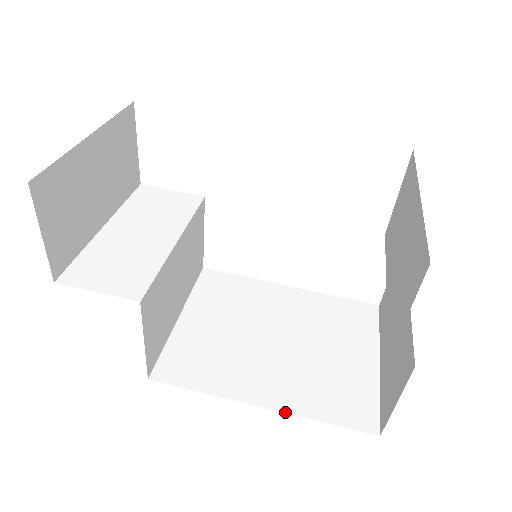
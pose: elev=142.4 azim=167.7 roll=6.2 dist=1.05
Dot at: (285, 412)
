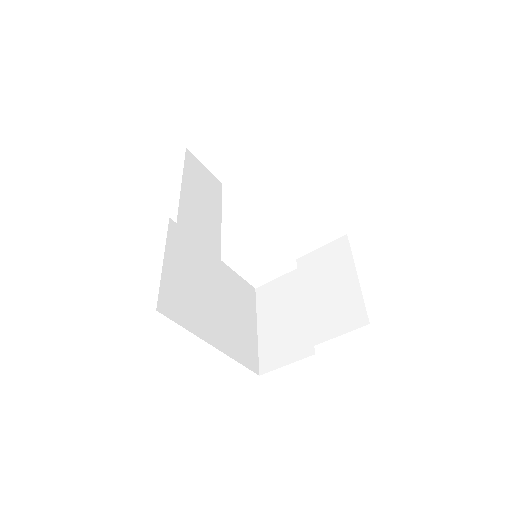
Dot at: (224, 353)
